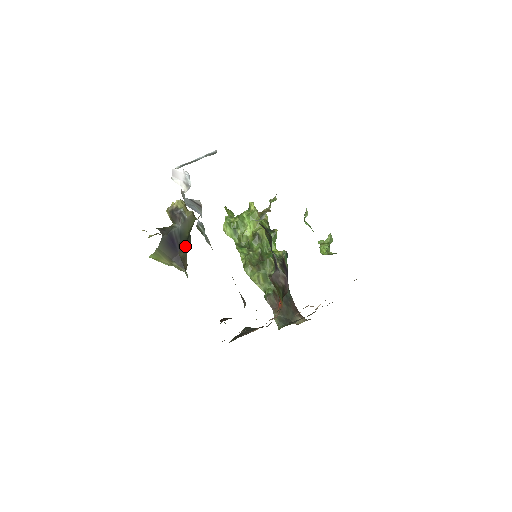
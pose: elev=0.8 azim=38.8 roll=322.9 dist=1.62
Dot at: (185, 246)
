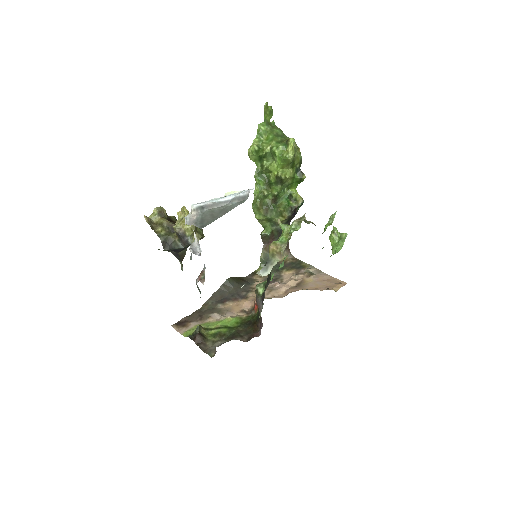
Dot at: (186, 248)
